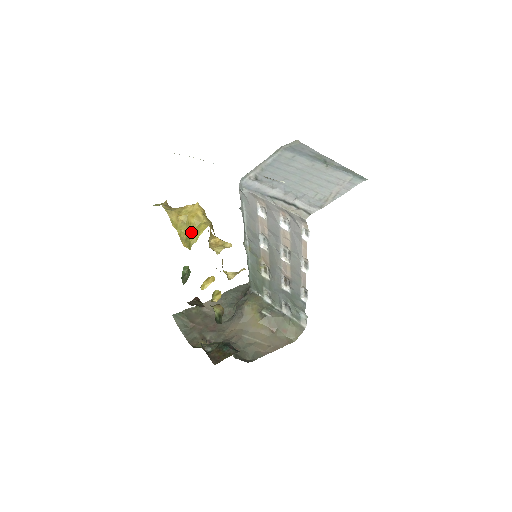
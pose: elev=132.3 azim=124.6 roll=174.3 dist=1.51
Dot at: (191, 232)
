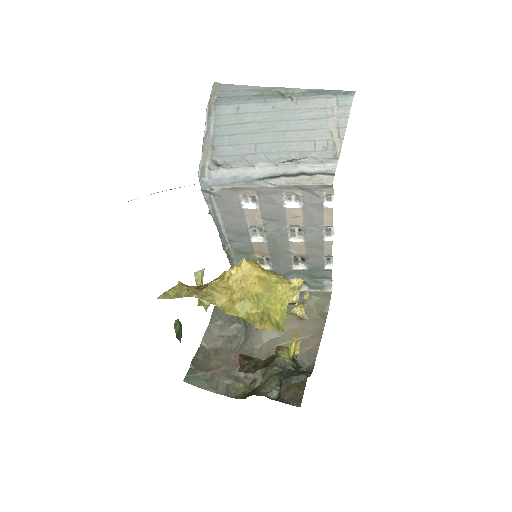
Dot at: (266, 306)
